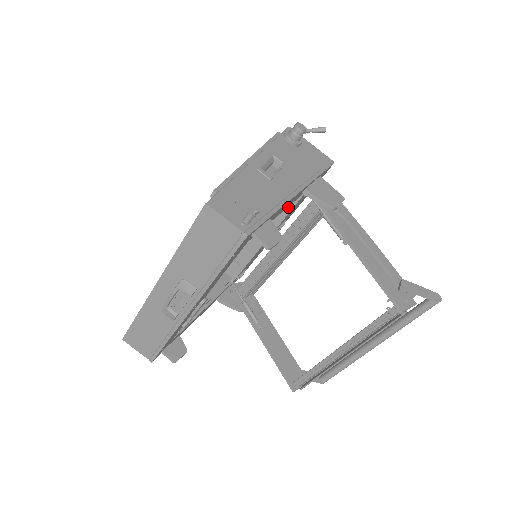
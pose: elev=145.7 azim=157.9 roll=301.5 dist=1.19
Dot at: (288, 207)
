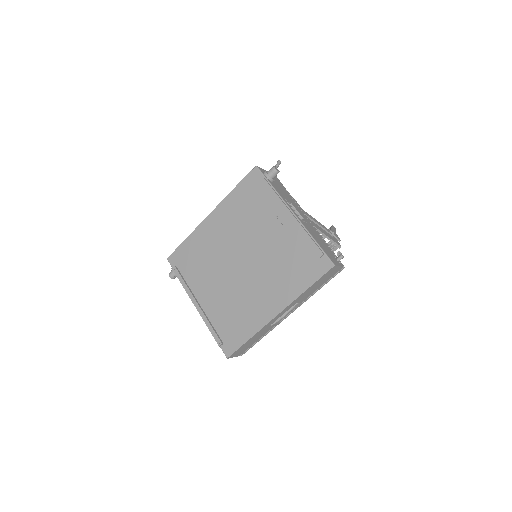
Dot at: occluded
